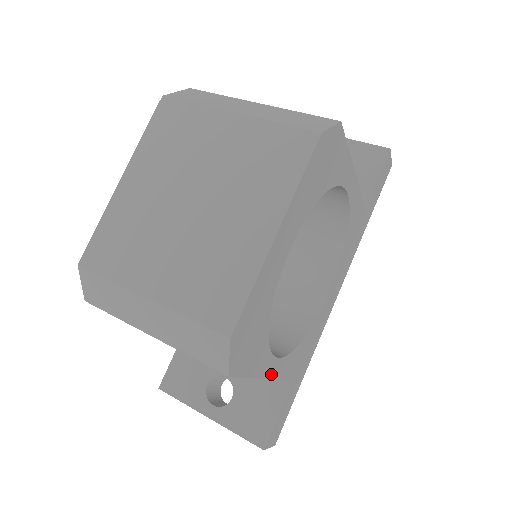
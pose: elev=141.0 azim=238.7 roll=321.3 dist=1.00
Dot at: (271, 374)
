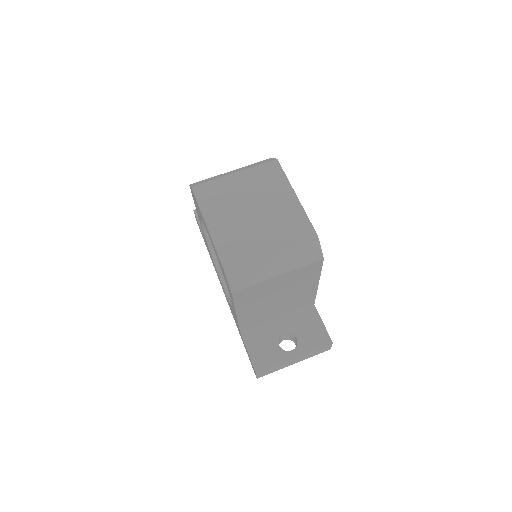
Dot at: occluded
